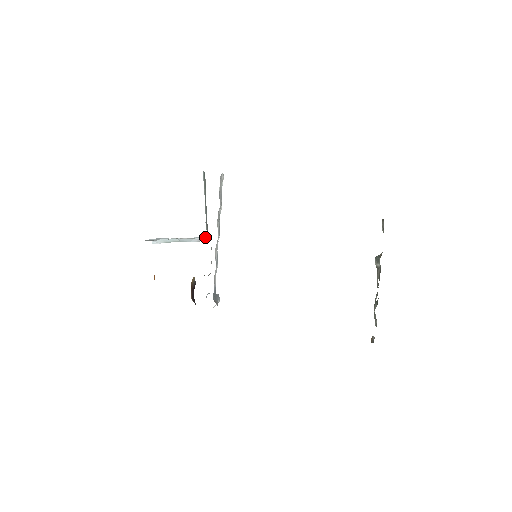
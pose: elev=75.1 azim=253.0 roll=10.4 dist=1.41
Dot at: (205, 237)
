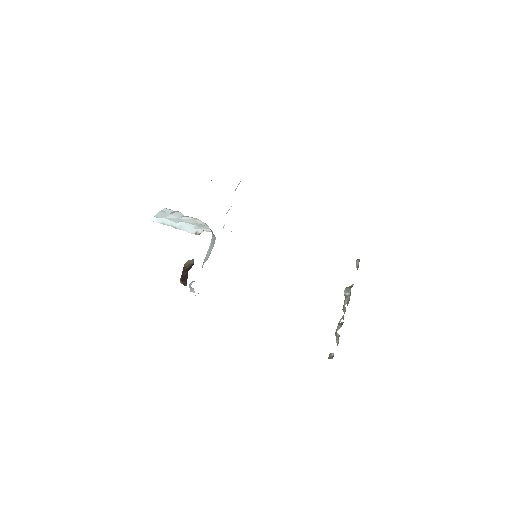
Dot at: (202, 231)
